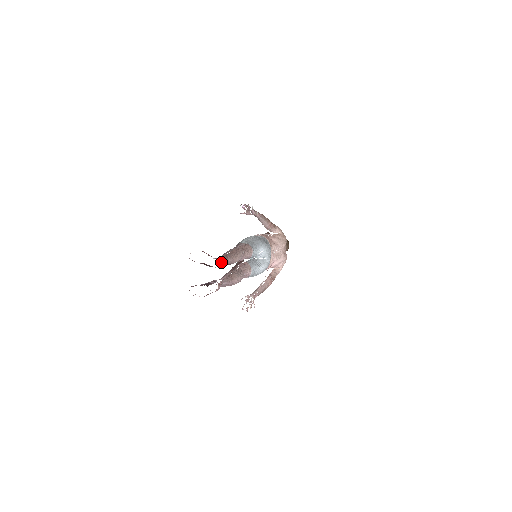
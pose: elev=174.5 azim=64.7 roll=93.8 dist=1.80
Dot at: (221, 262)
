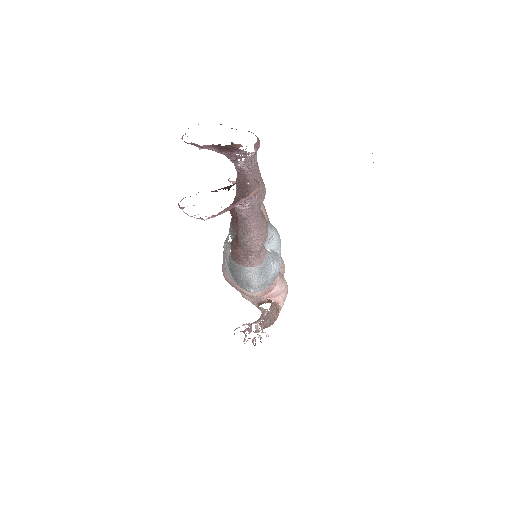
Dot at: (257, 143)
